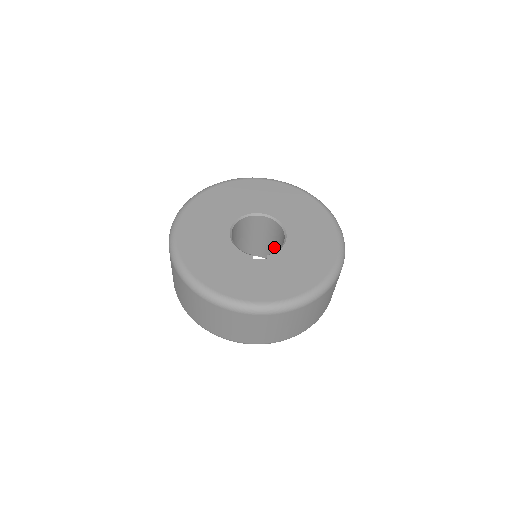
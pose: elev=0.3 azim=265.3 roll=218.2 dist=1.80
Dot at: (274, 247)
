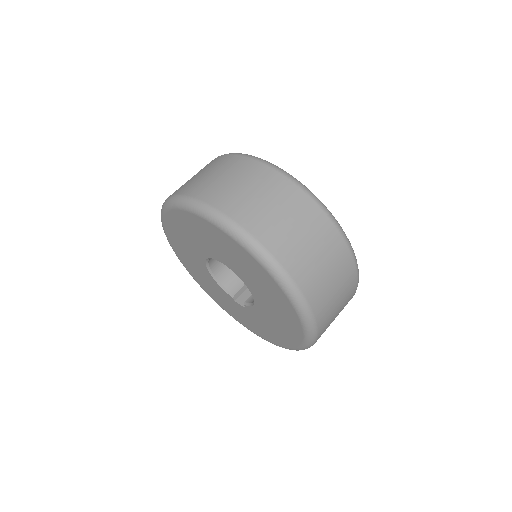
Dot at: occluded
